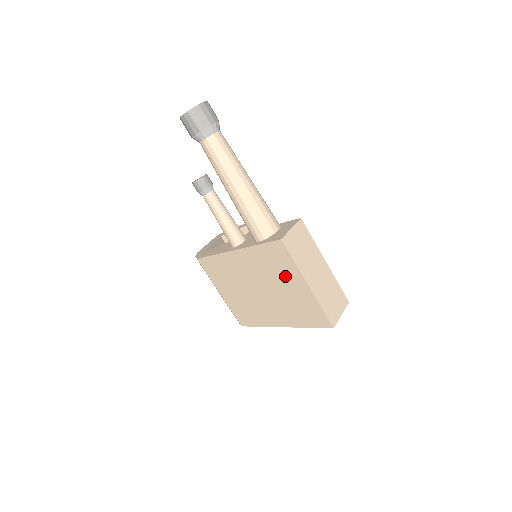
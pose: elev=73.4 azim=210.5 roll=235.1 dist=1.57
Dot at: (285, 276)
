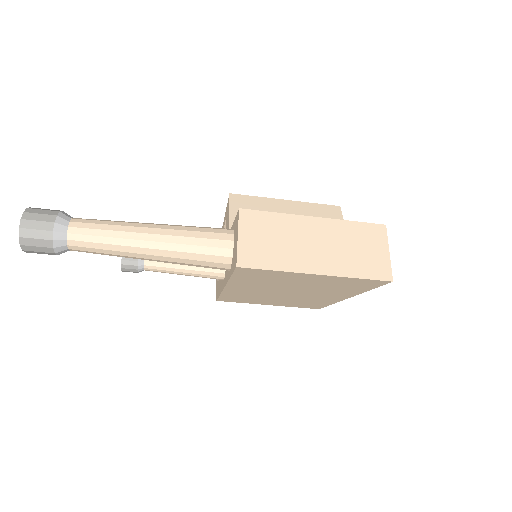
Dot at: (288, 280)
